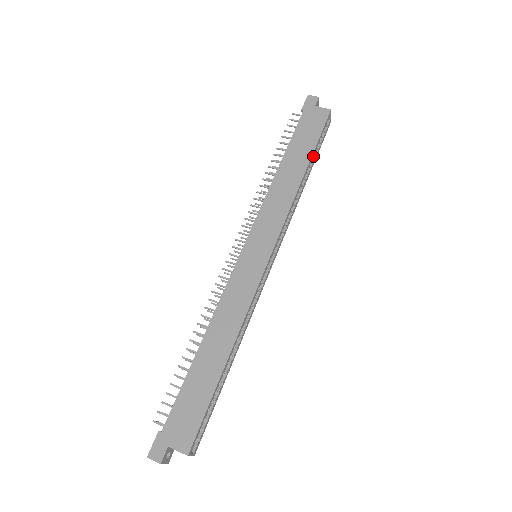
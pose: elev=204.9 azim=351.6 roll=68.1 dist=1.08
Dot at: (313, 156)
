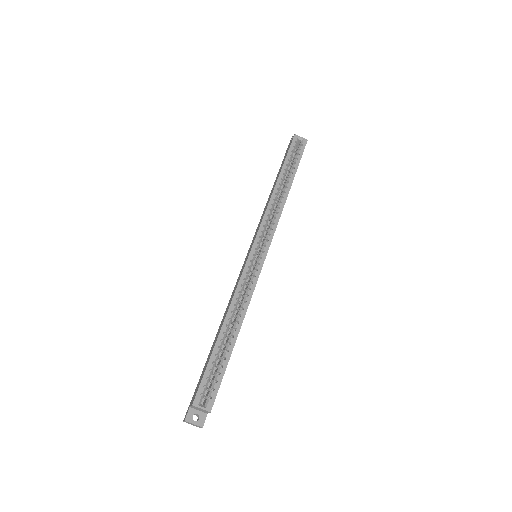
Dot at: (291, 169)
